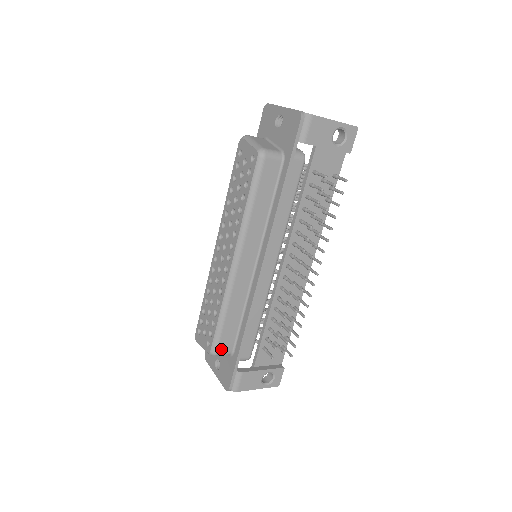
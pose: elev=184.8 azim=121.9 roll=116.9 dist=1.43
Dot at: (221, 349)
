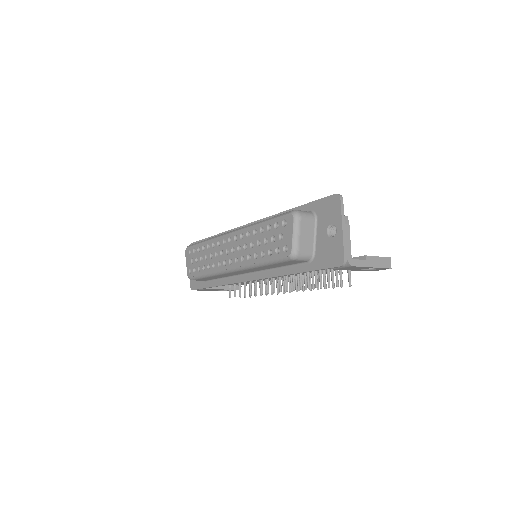
Dot at: (197, 280)
